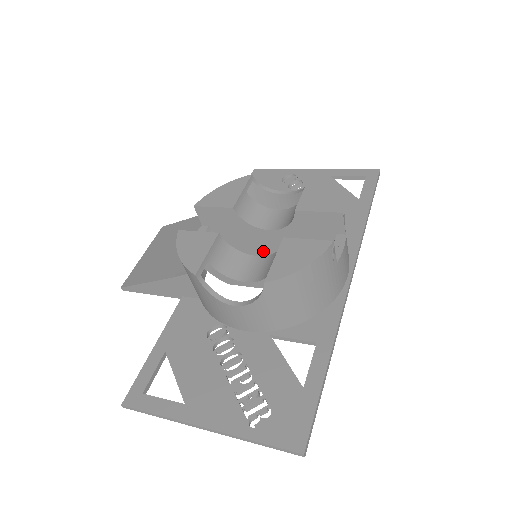
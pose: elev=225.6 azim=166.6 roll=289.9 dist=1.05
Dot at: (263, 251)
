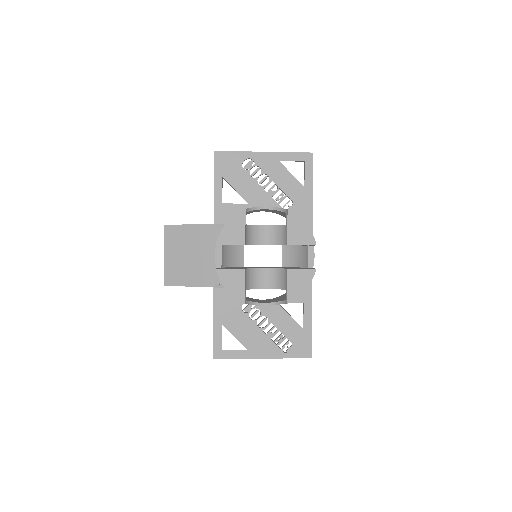
Dot at: occluded
